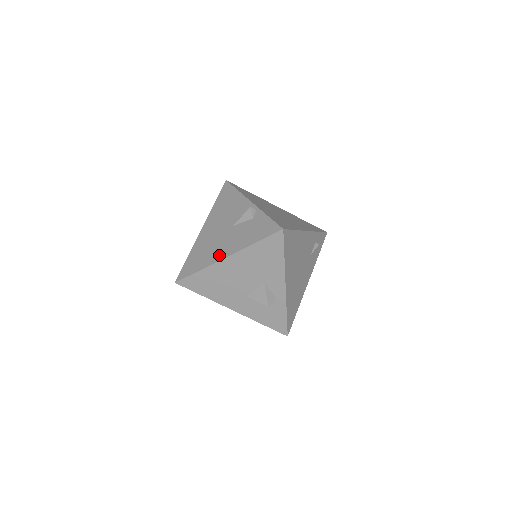
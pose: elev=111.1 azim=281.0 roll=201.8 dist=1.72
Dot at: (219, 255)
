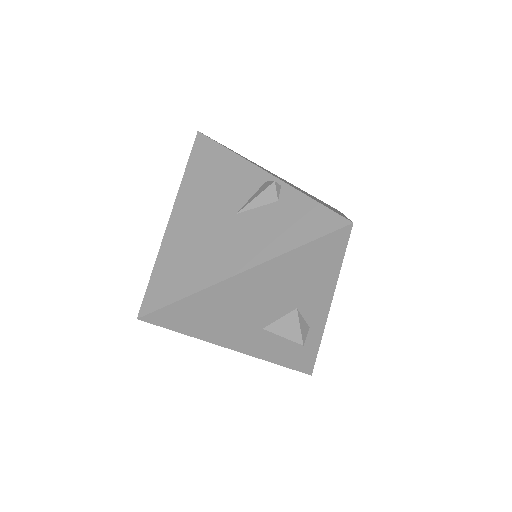
Dot at: (224, 268)
